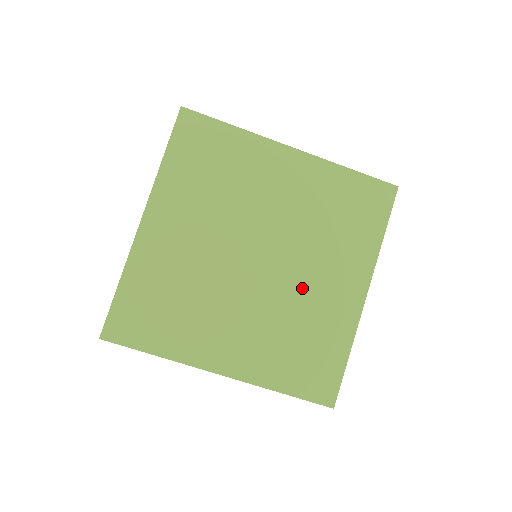
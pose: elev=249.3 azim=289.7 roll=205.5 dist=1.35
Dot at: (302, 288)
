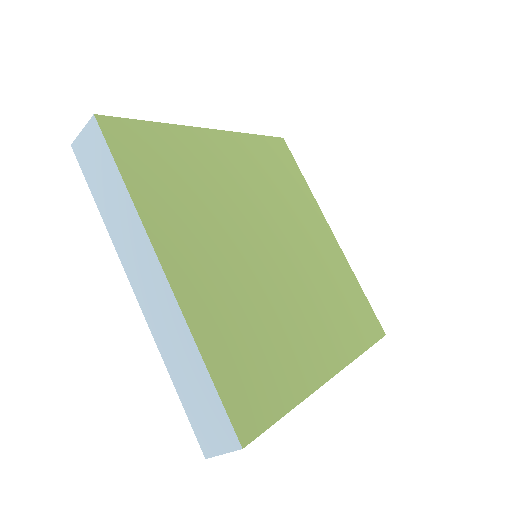
Dot at: (287, 306)
